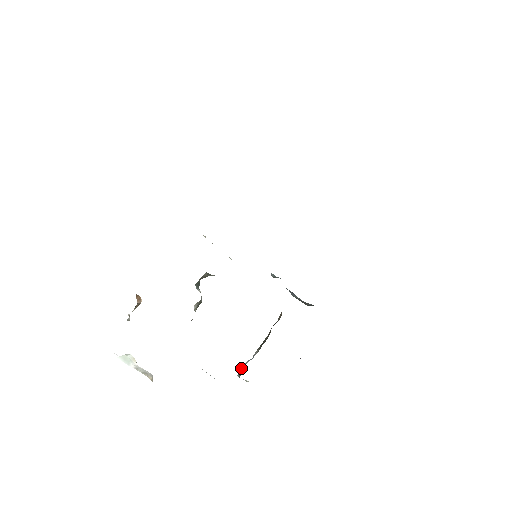
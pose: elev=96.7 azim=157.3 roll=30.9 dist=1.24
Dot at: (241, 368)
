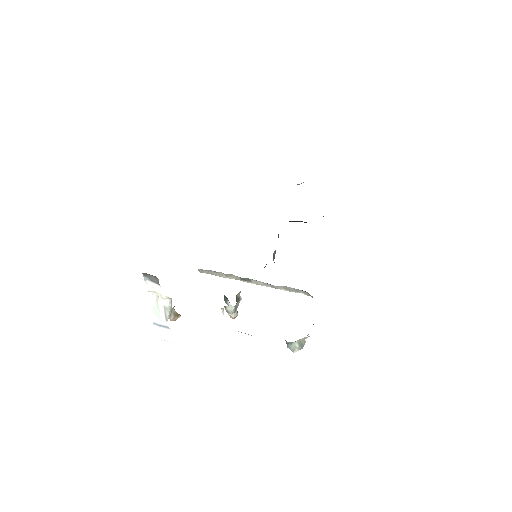
Dot at: occluded
